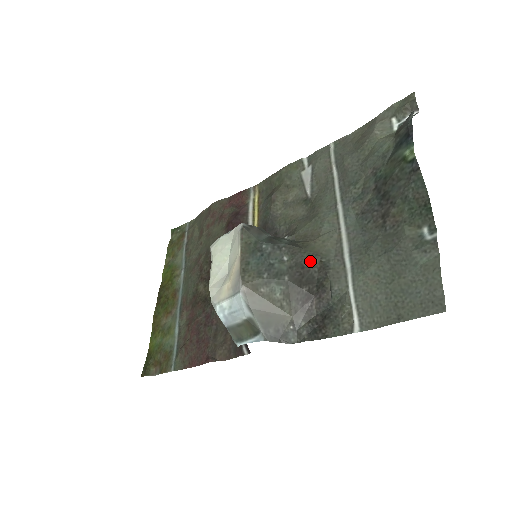
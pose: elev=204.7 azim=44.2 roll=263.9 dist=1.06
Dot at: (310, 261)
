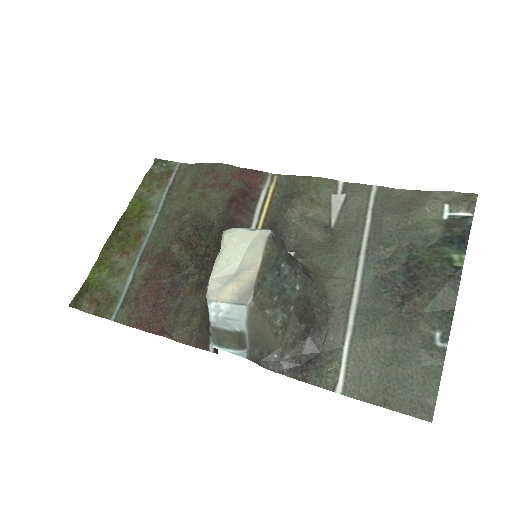
Dot at: (317, 300)
